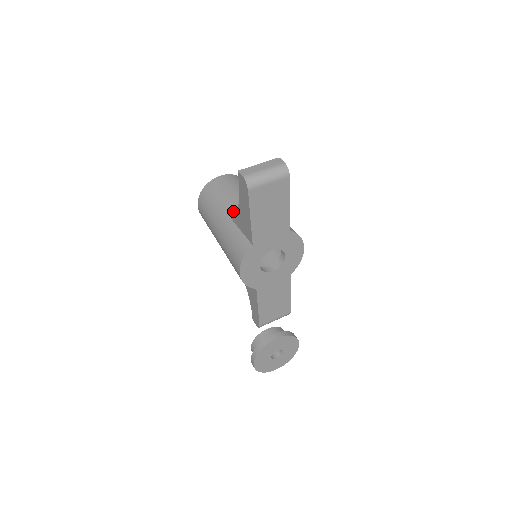
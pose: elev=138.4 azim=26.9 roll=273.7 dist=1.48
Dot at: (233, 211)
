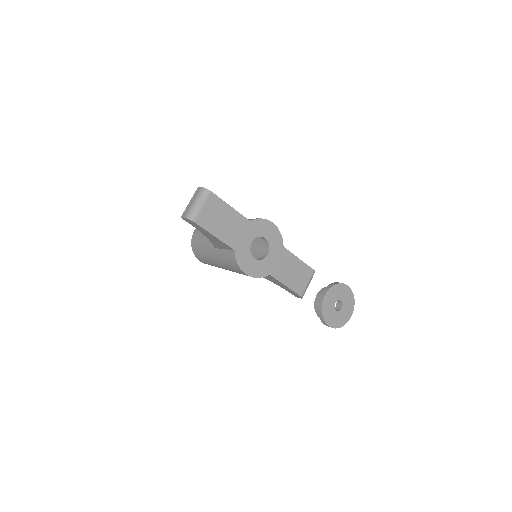
Dot at: occluded
